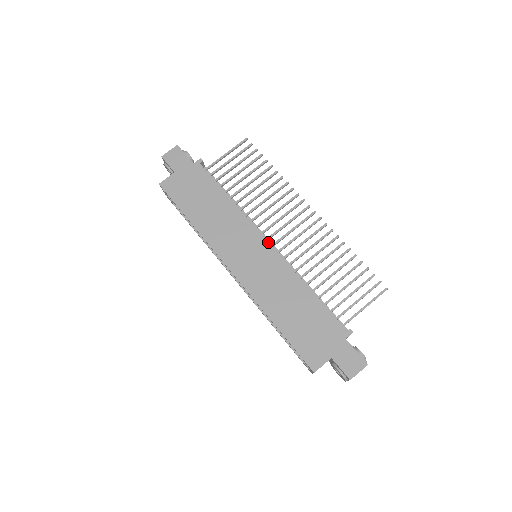
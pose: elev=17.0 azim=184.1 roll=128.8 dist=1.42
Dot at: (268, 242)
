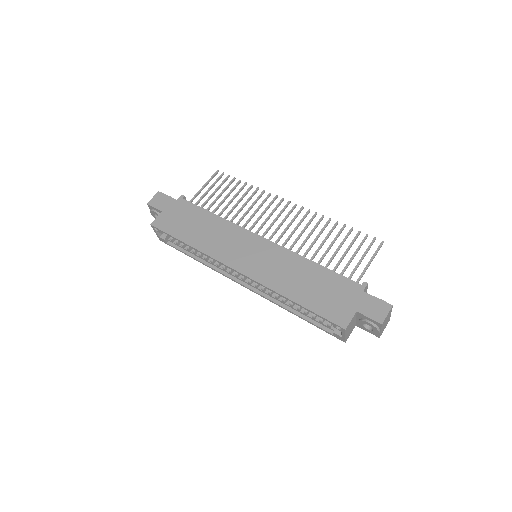
Dot at: (263, 237)
